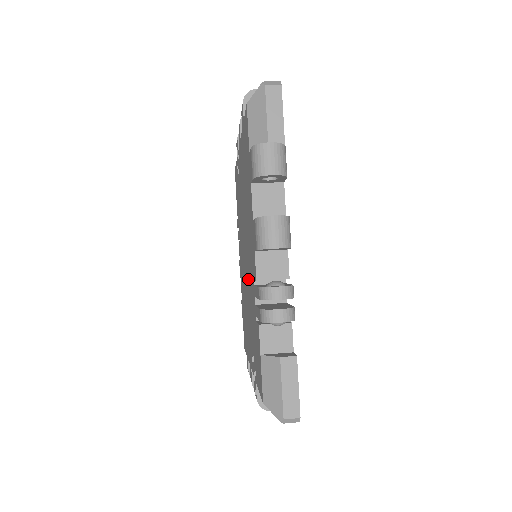
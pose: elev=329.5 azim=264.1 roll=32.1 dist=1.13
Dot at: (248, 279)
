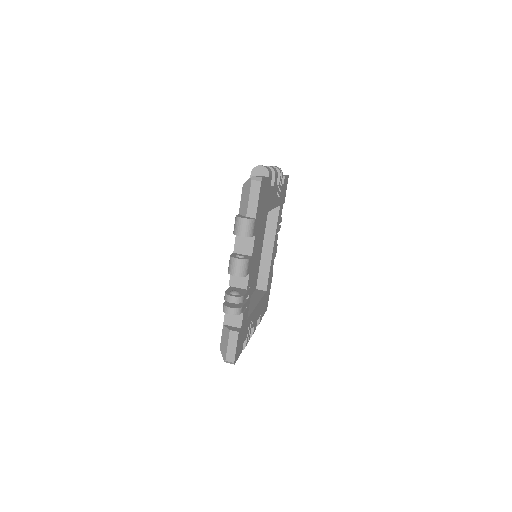
Dot at: occluded
